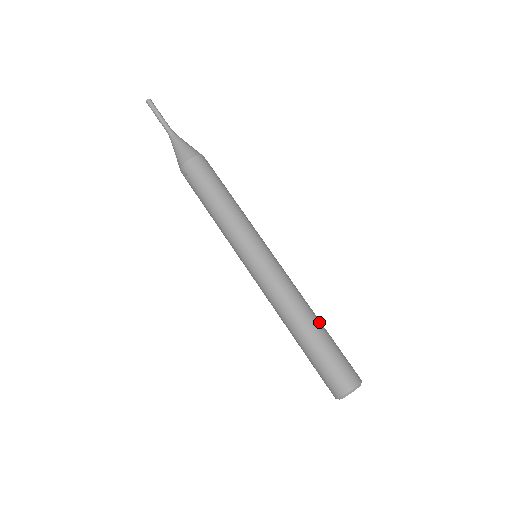
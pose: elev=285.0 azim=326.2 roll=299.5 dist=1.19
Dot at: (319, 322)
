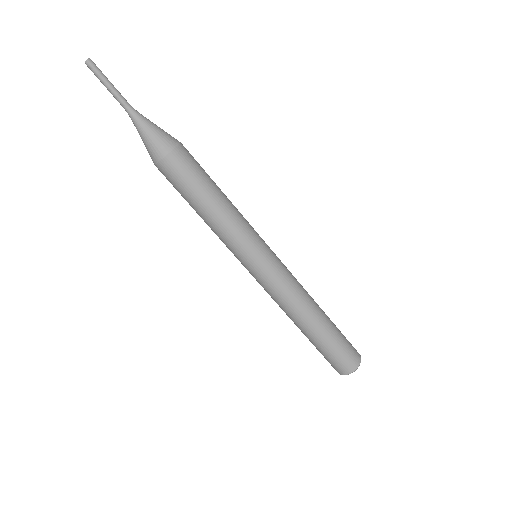
Dot at: (314, 328)
